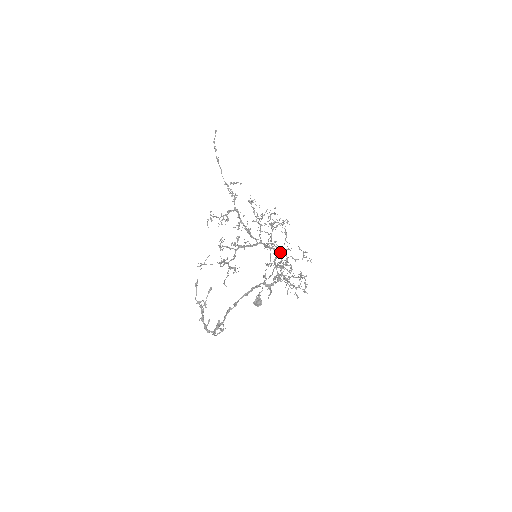
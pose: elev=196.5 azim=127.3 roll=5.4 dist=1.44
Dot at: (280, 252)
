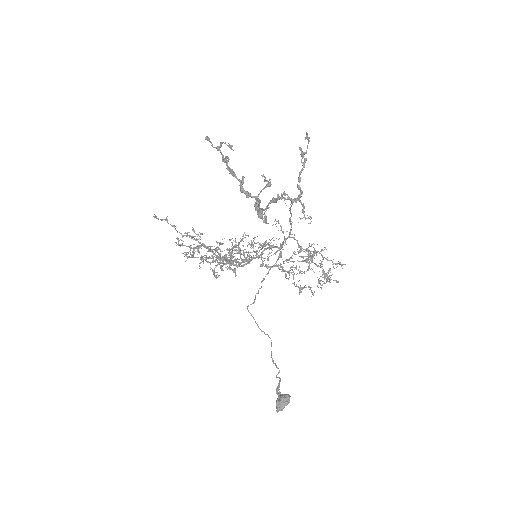
Dot at: occluded
